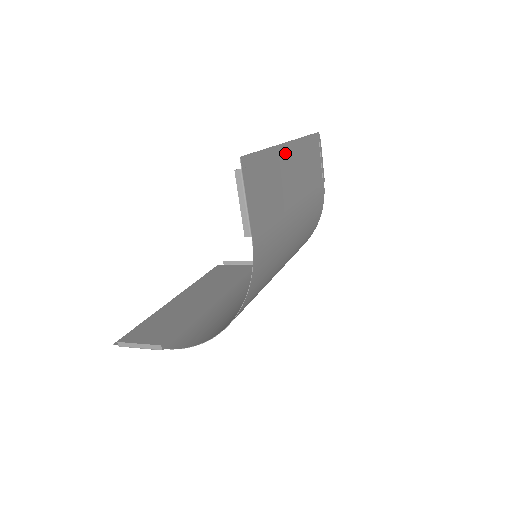
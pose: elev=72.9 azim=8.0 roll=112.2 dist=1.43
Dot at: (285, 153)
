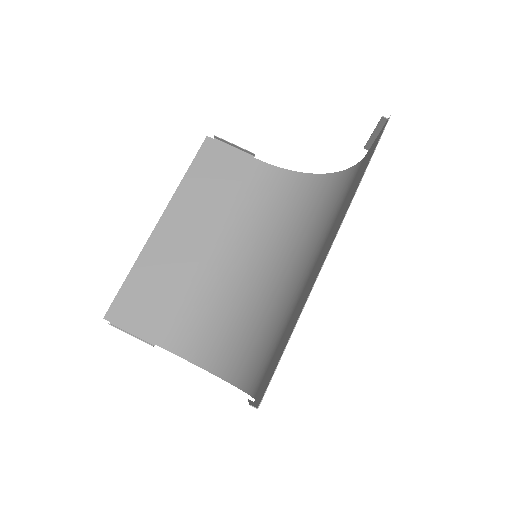
Dot at: occluded
